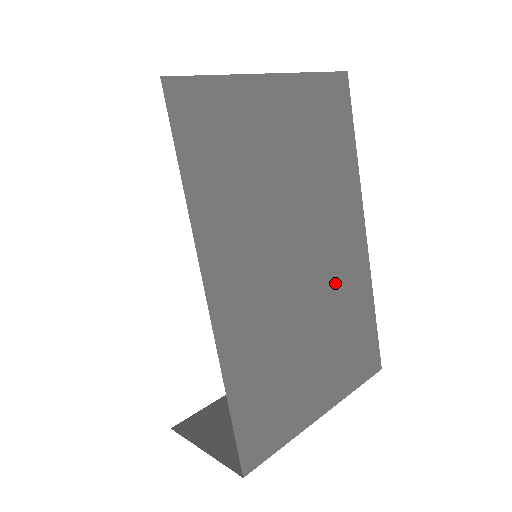
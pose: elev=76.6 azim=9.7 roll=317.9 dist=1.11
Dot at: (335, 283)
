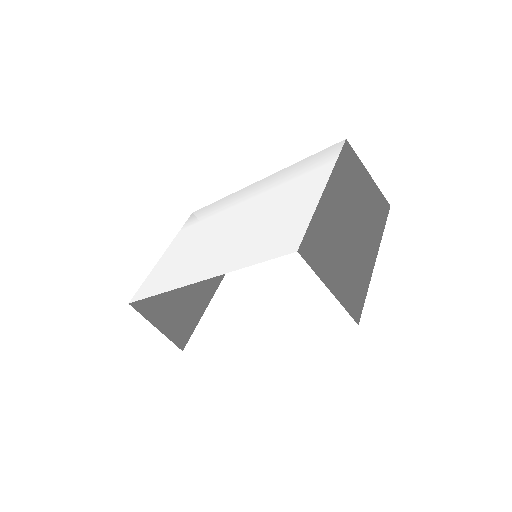
Dot at: occluded
